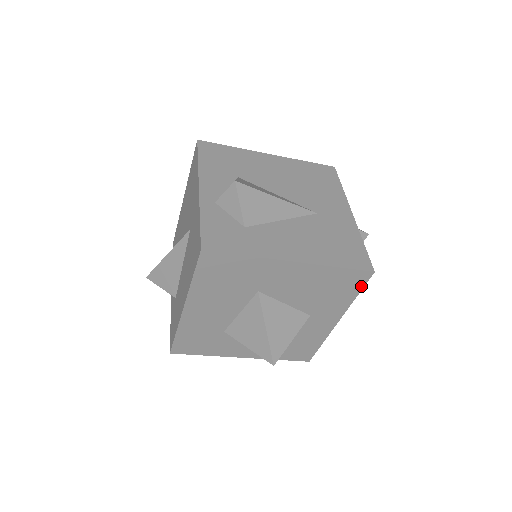
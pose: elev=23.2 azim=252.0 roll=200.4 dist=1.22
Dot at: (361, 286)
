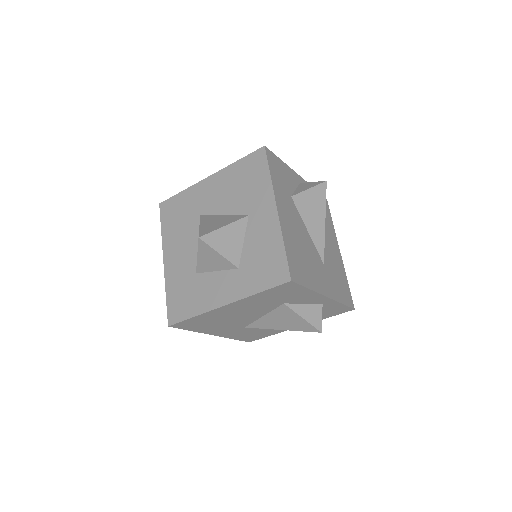
Dot at: (265, 163)
